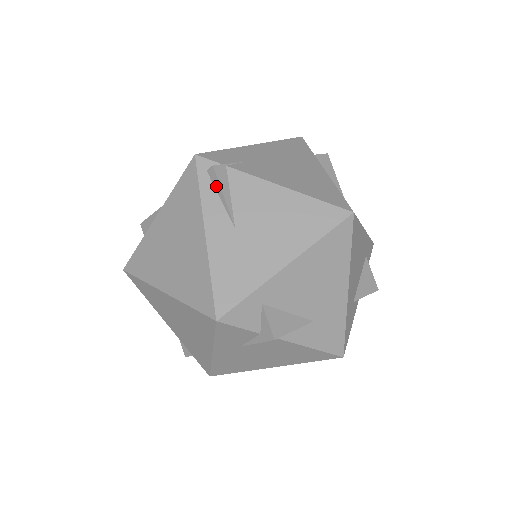
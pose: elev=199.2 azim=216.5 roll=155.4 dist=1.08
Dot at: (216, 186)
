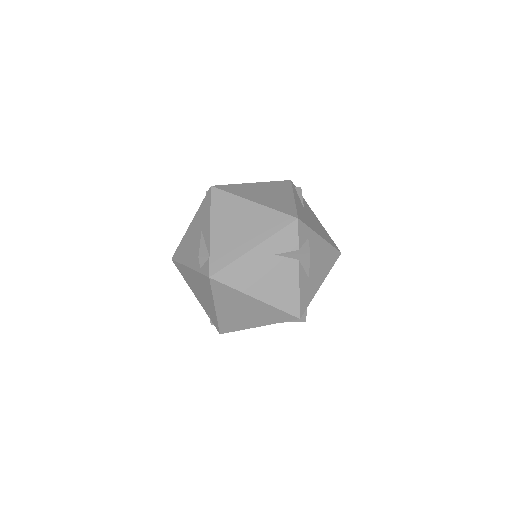
Dot at: (299, 193)
